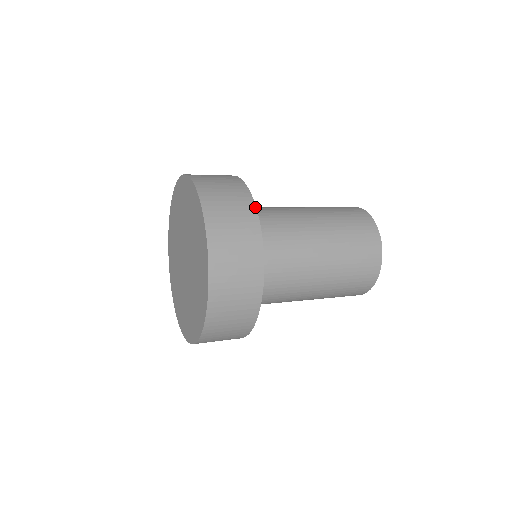
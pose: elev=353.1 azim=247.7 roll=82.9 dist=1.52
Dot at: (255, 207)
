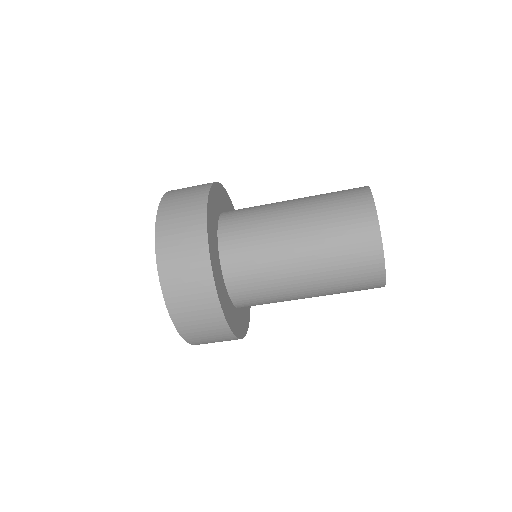
Dot at: (208, 194)
